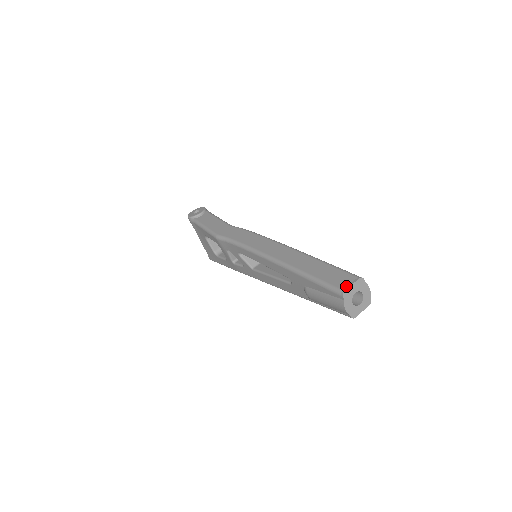
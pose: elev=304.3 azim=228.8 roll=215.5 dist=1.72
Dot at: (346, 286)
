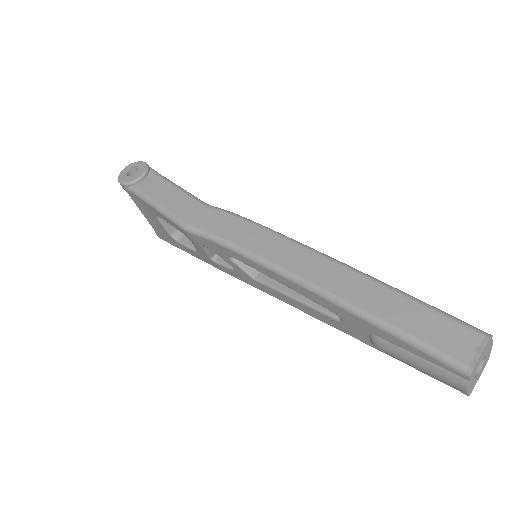
Dot at: (472, 357)
